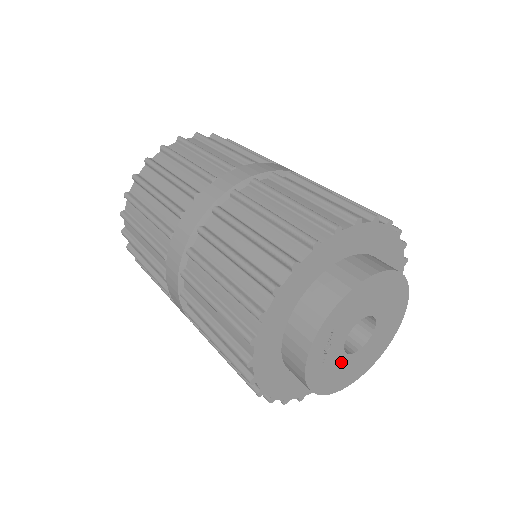
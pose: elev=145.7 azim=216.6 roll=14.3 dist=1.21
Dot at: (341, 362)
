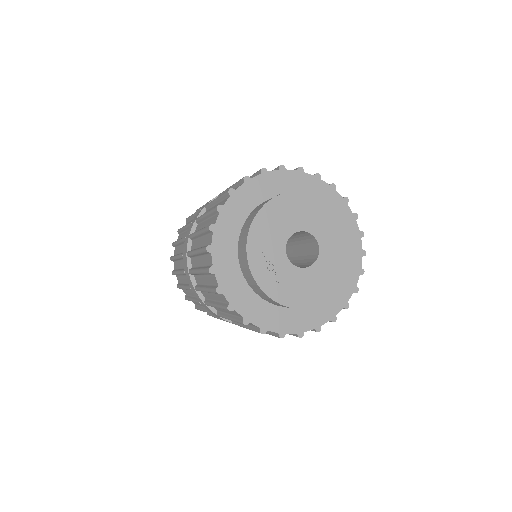
Dot at: (302, 276)
